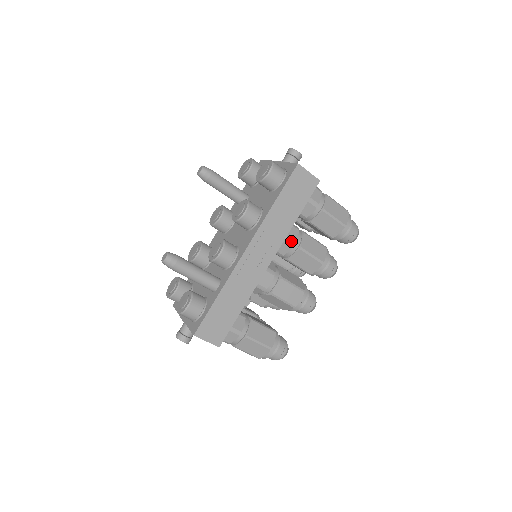
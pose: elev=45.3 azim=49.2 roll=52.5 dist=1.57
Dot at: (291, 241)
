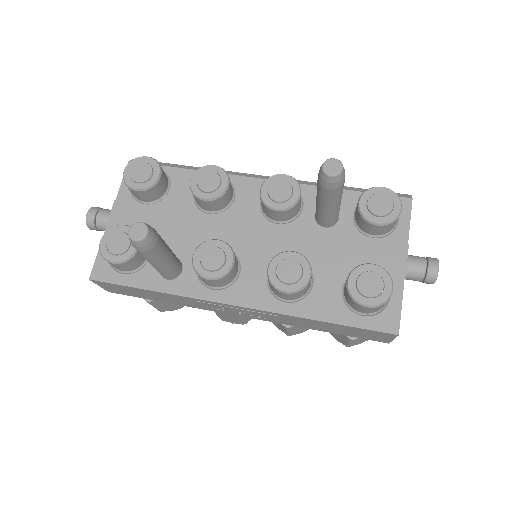
Dot at: occluded
